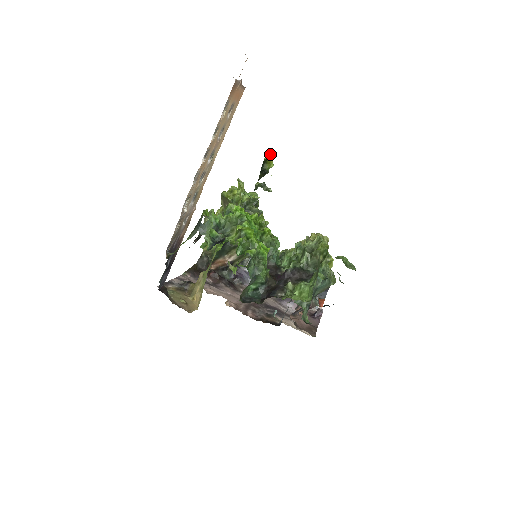
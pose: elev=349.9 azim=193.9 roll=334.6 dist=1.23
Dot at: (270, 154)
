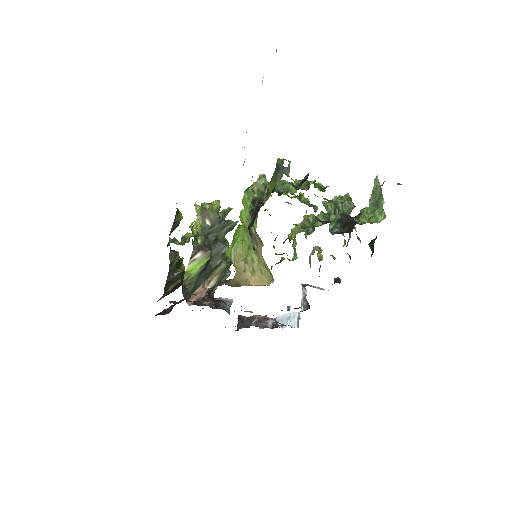
Dot at: (176, 208)
